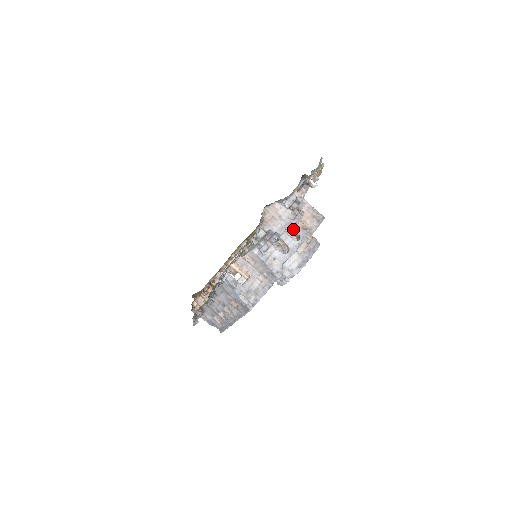
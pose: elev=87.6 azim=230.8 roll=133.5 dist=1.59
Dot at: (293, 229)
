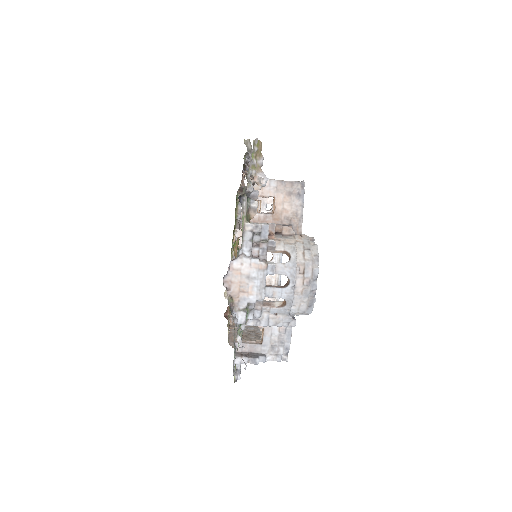
Dot at: occluded
